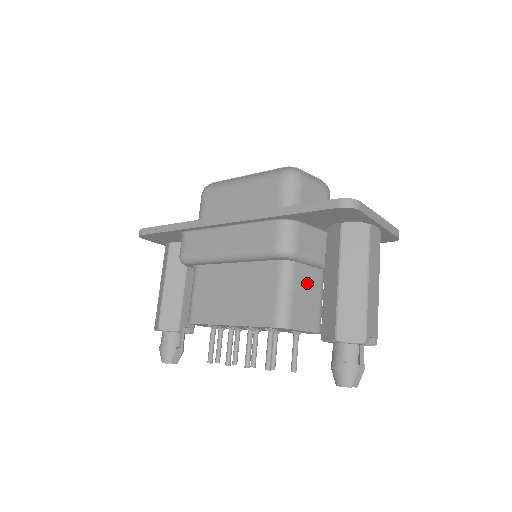
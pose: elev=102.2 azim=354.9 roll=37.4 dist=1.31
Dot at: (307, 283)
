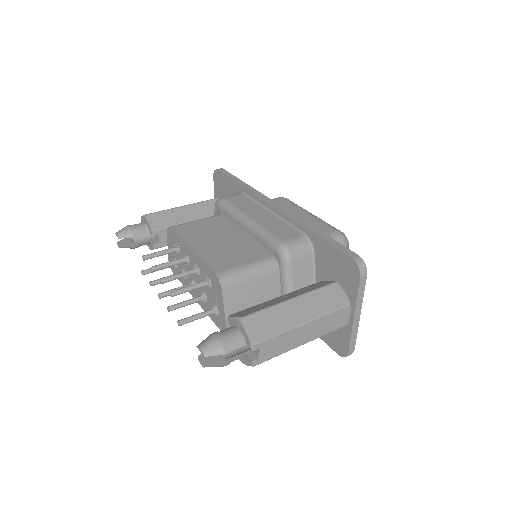
Dot at: (265, 292)
